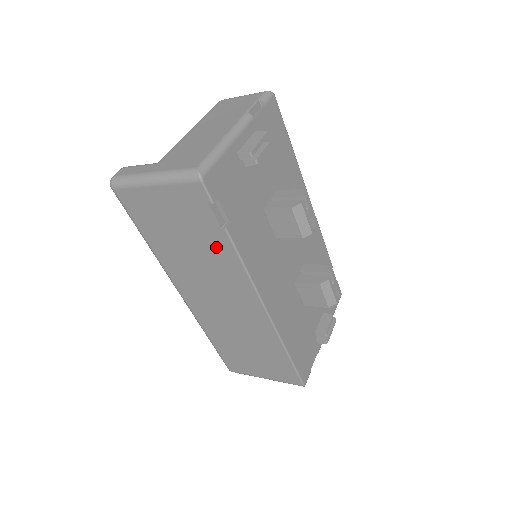
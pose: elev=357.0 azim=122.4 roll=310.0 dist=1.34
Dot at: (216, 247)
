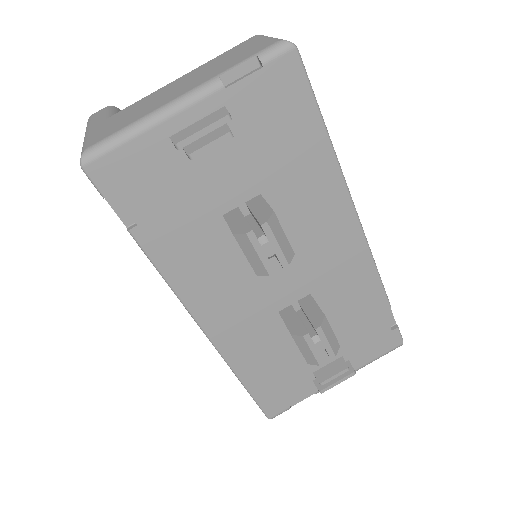
Dot at: occluded
